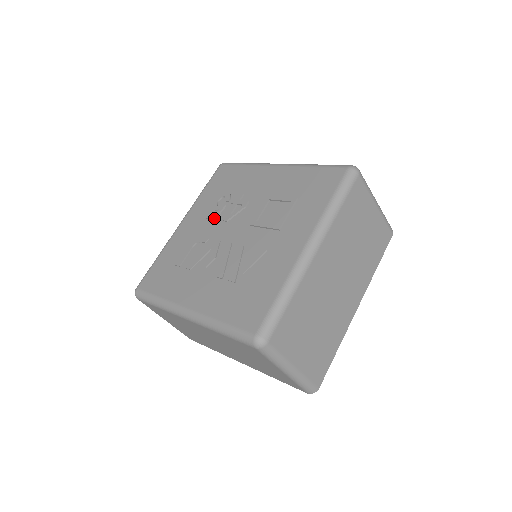
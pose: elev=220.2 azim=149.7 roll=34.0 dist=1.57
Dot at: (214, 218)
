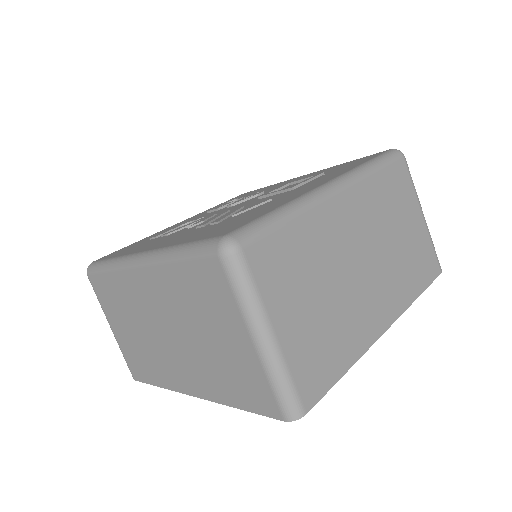
Dot at: (217, 208)
